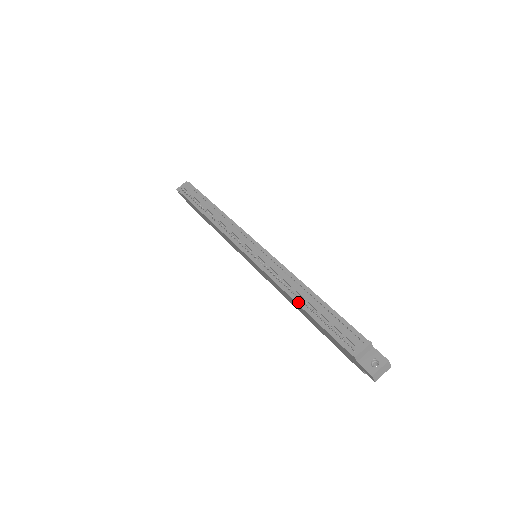
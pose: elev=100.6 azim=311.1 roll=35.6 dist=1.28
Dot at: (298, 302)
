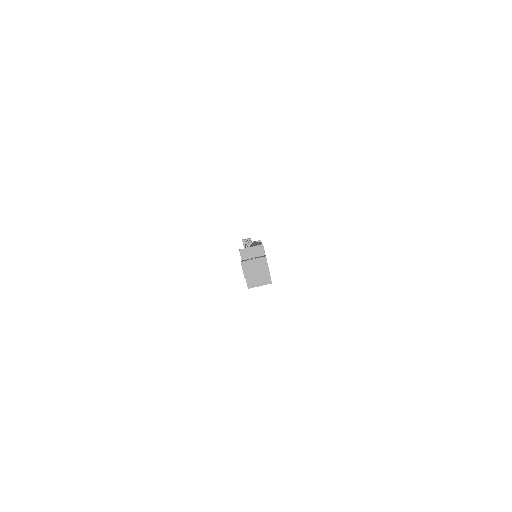
Dot at: occluded
